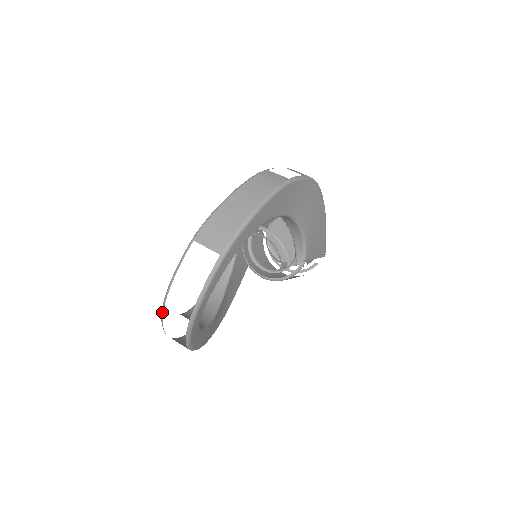
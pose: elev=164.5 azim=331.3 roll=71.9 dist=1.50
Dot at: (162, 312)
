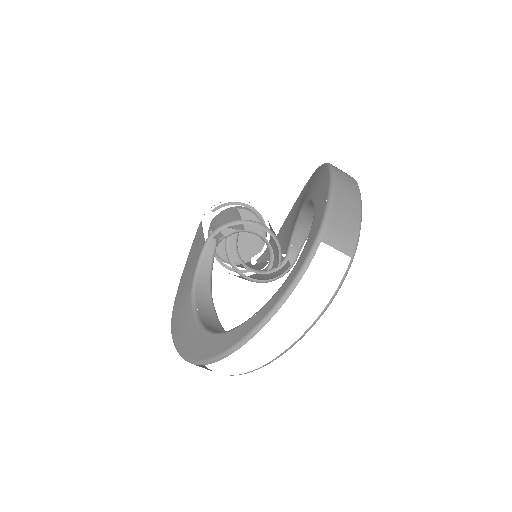
Dot at: (256, 332)
